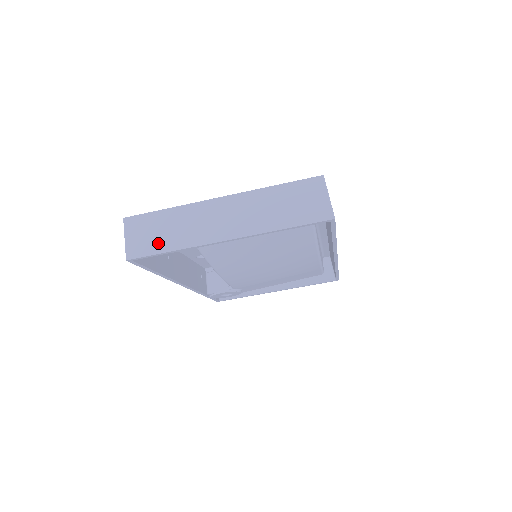
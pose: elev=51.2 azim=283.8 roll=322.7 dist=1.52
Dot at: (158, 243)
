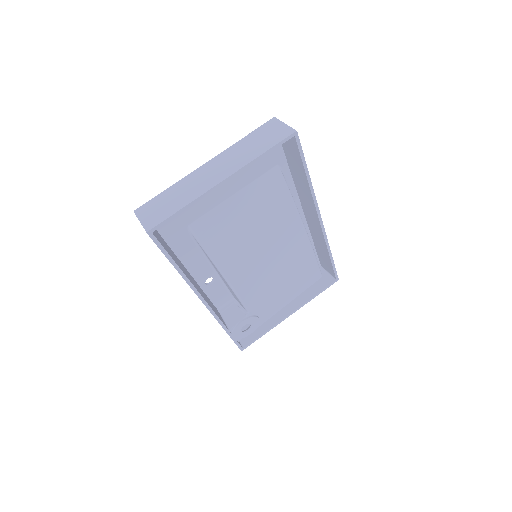
Dot at: (169, 209)
